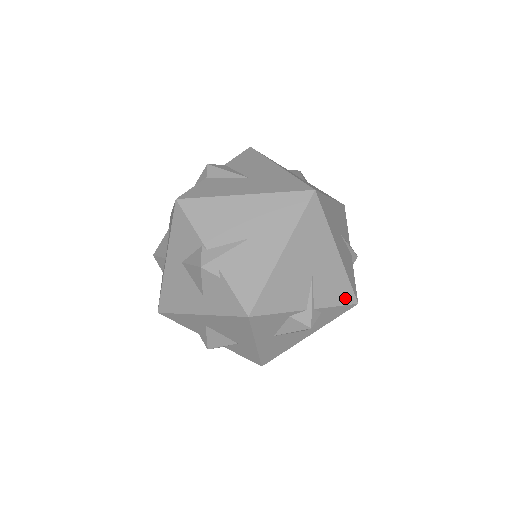
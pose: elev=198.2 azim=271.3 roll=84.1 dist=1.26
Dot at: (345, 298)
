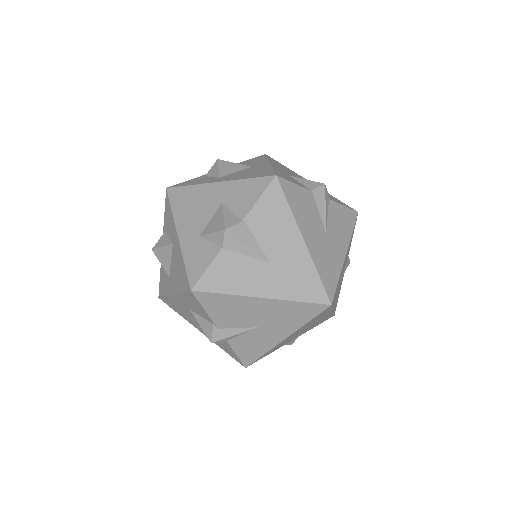
Dot at: (325, 320)
